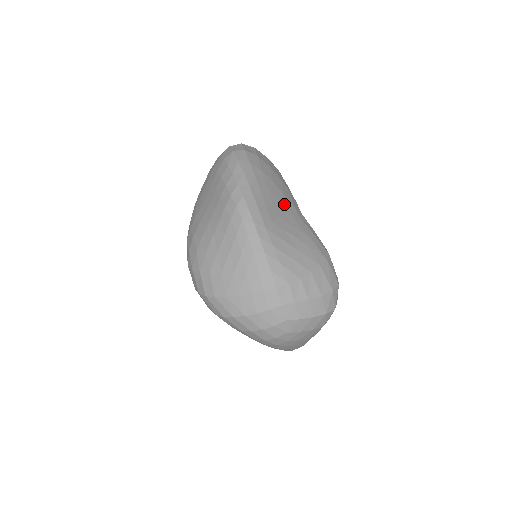
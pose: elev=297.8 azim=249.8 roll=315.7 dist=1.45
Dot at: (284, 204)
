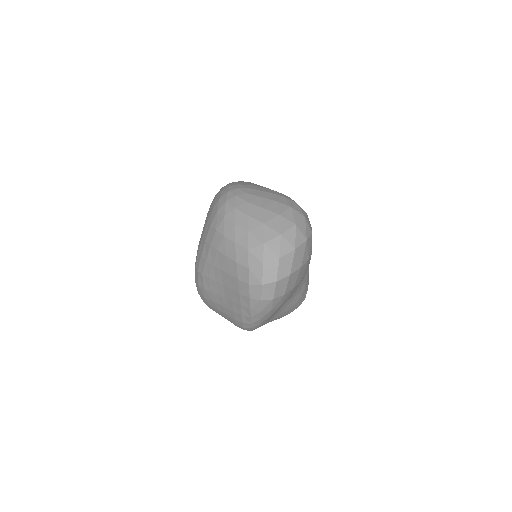
Dot at: occluded
